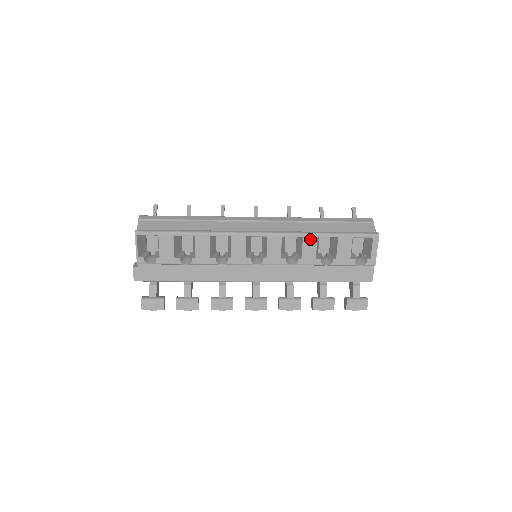
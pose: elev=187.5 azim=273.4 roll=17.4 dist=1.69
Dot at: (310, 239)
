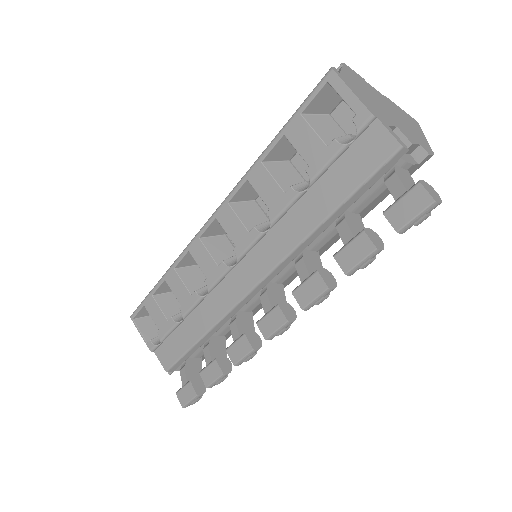
Dot at: (256, 174)
